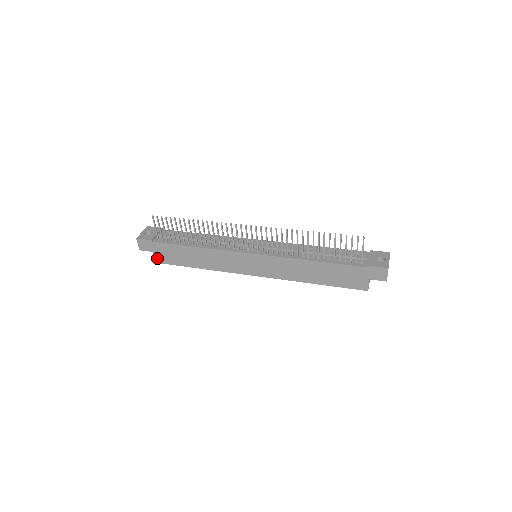
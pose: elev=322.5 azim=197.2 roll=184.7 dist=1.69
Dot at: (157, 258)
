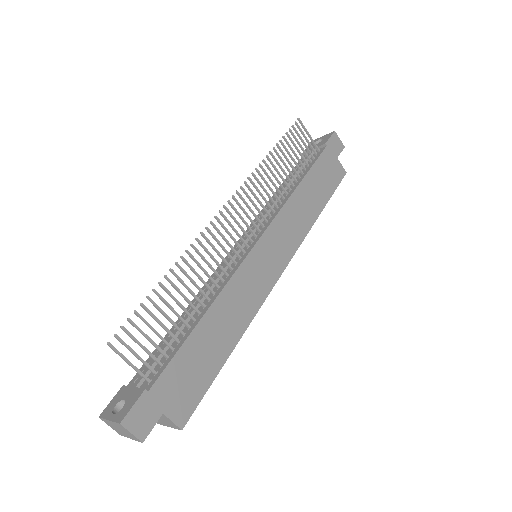
Dot at: (177, 416)
